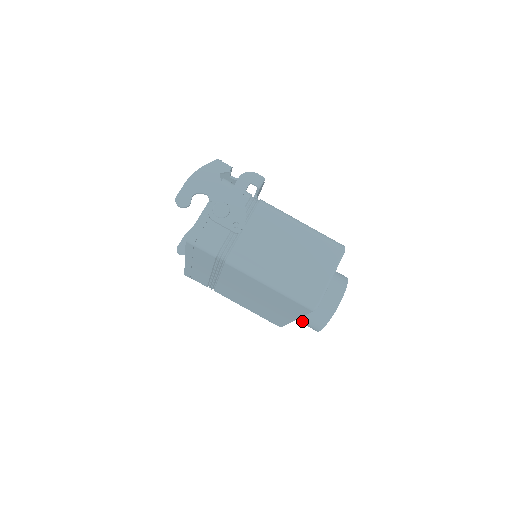
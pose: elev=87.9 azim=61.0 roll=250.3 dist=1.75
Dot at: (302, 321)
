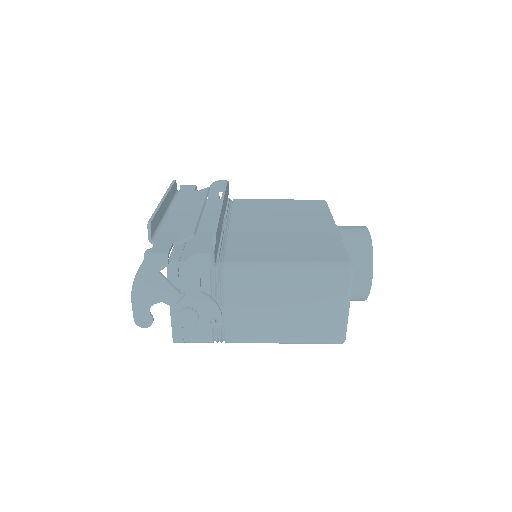
Dot at: occluded
